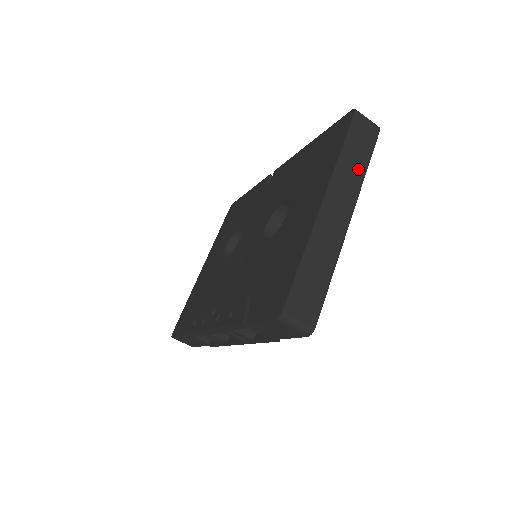
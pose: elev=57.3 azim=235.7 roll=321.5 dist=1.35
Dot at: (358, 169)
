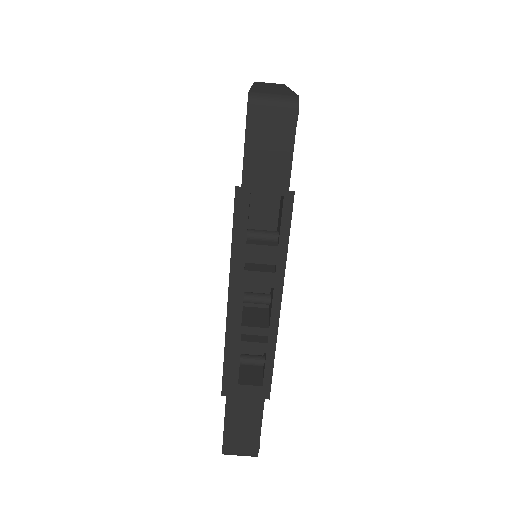
Dot at: (277, 85)
